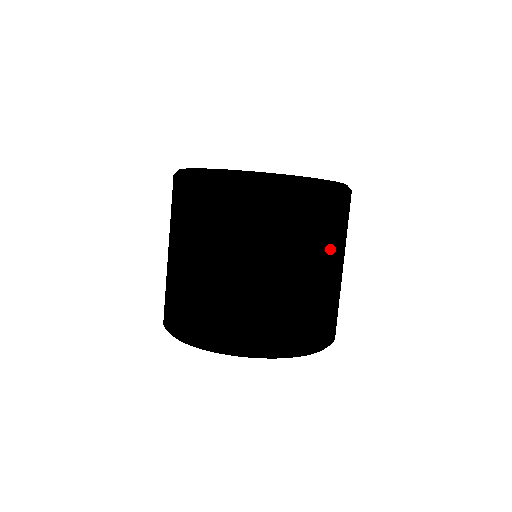
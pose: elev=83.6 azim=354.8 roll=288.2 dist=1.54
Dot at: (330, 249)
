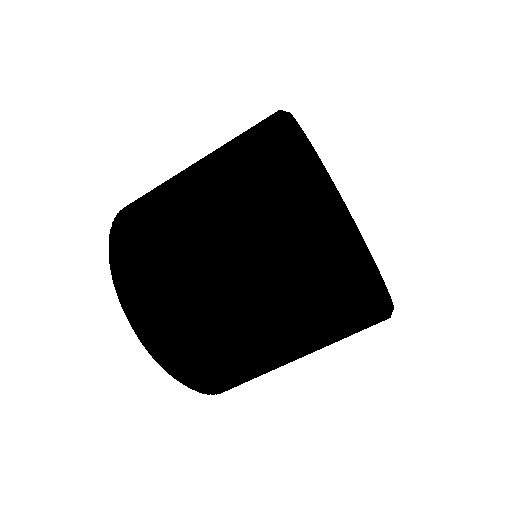
Dot at: (273, 302)
